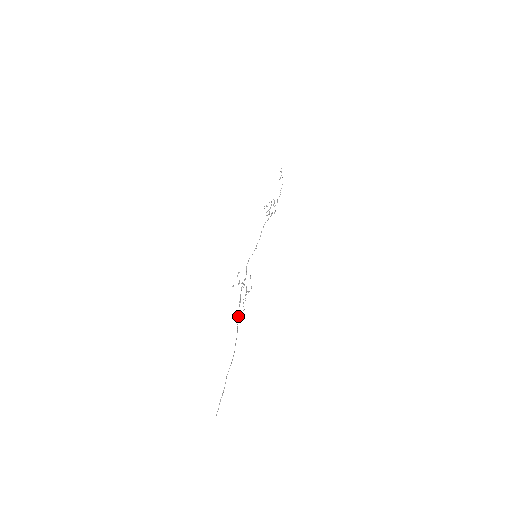
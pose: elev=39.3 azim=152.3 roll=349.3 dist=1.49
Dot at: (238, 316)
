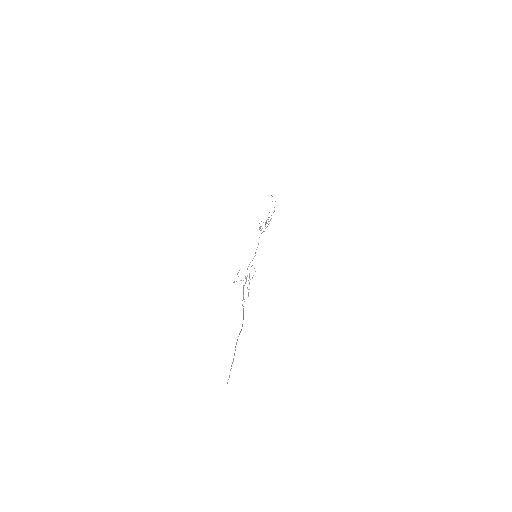
Dot at: occluded
